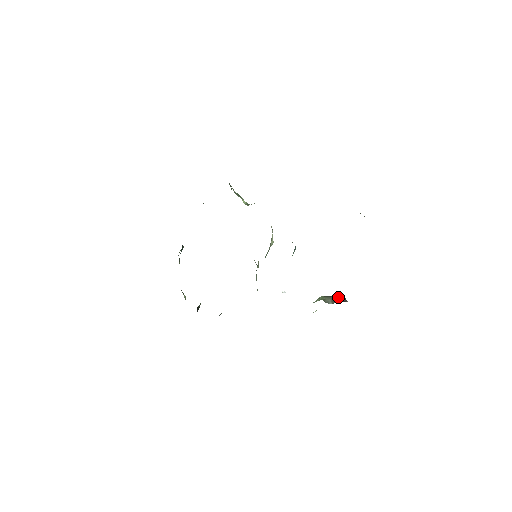
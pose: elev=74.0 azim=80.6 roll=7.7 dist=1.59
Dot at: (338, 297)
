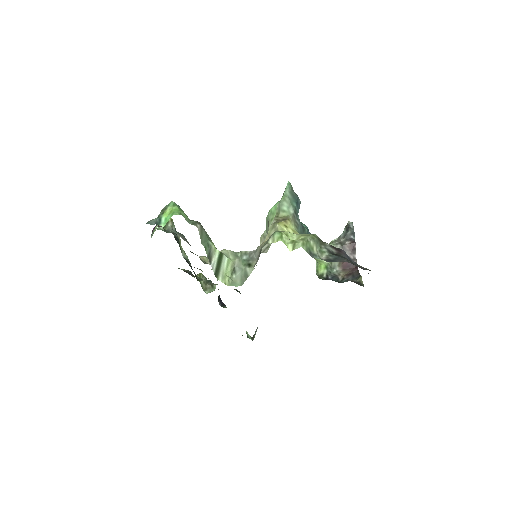
Dot at: (347, 248)
